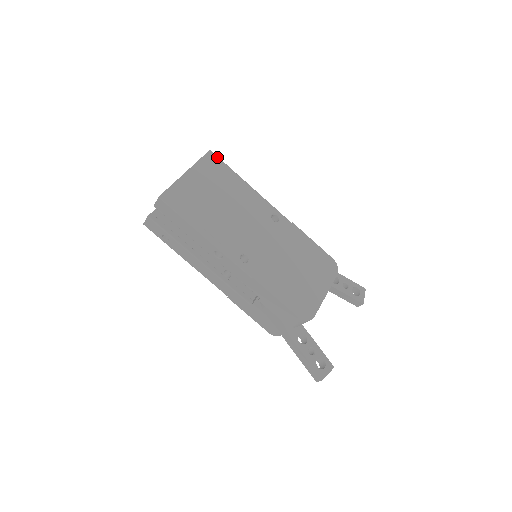
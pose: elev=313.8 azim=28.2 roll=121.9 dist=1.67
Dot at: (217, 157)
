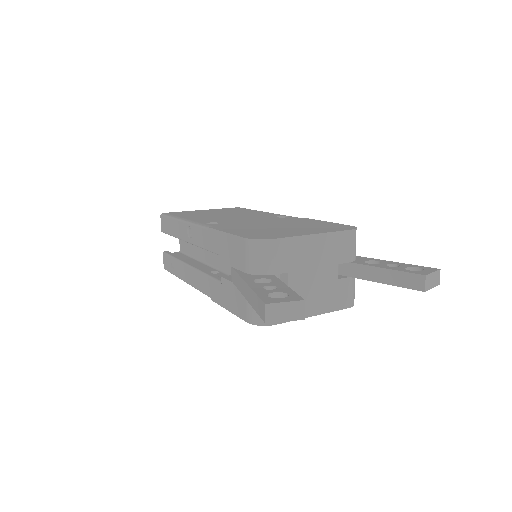
Dot at: (244, 208)
